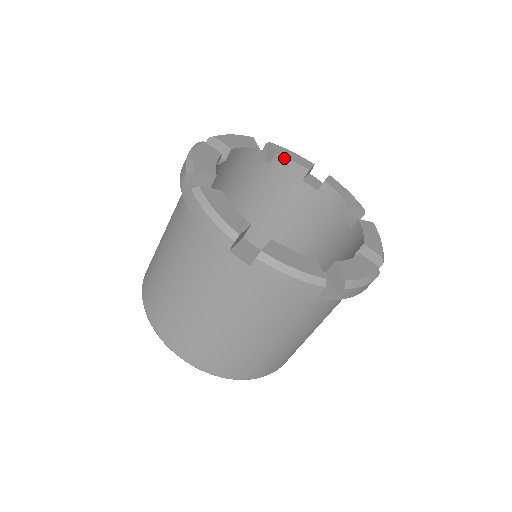
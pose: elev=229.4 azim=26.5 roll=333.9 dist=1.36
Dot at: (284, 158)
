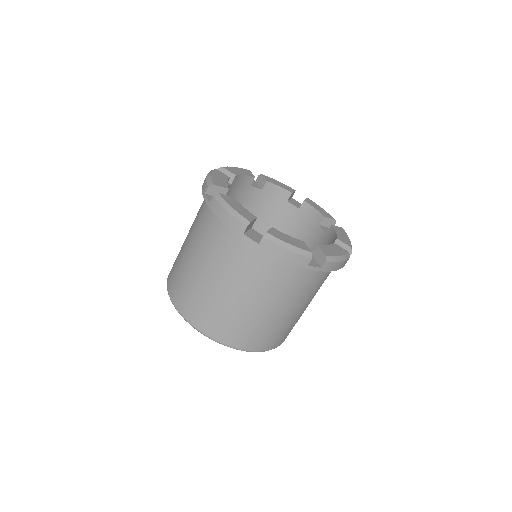
Dot at: (239, 176)
